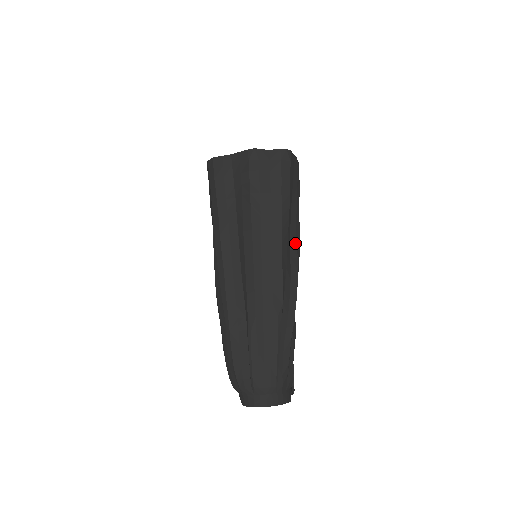
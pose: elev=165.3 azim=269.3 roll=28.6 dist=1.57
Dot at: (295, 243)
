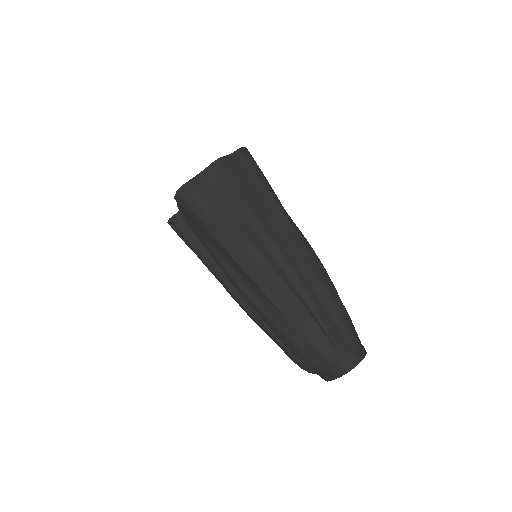
Dot at: (292, 222)
